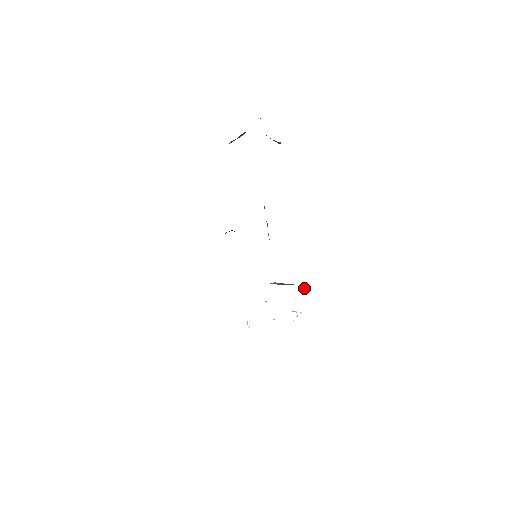
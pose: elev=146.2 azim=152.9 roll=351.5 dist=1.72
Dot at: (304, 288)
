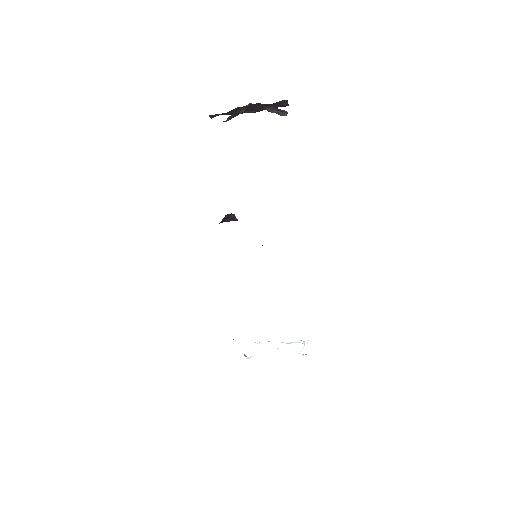
Dot at: occluded
